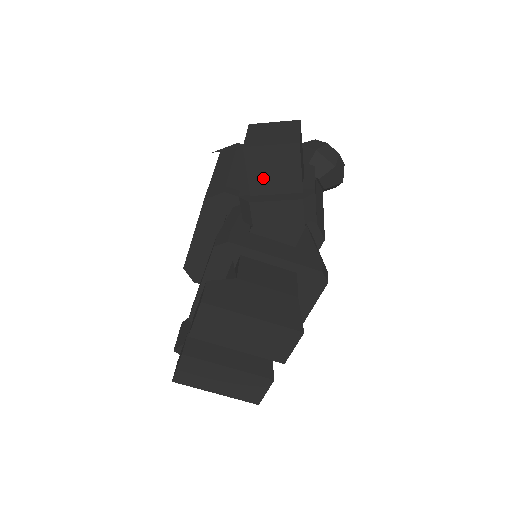
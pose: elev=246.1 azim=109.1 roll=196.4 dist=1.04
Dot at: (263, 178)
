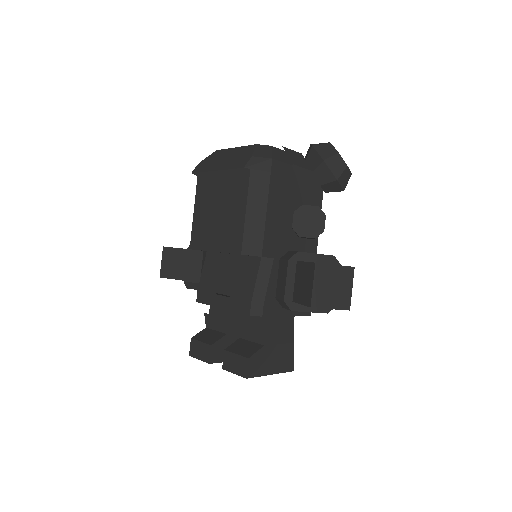
Dot at: occluded
